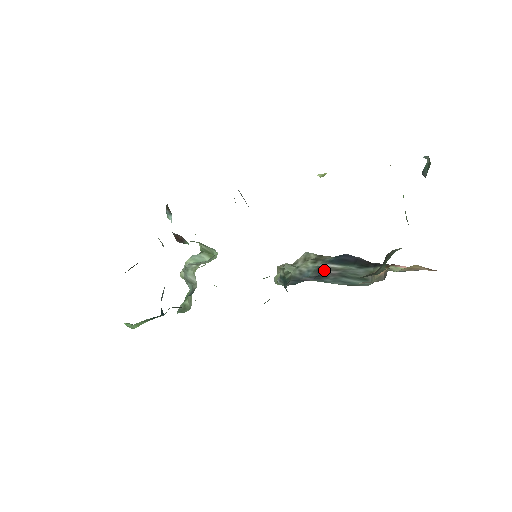
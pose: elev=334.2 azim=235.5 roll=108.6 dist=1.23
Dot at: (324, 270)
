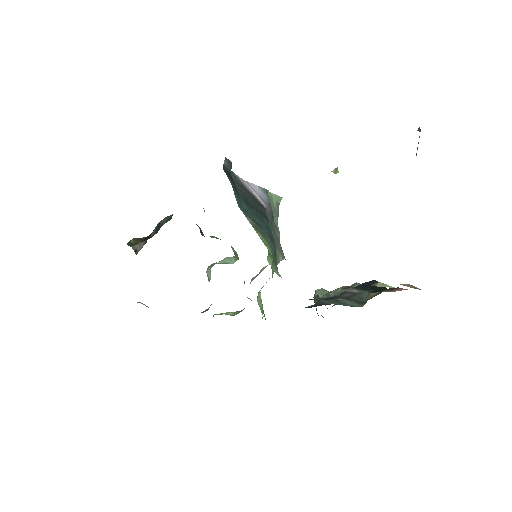
Dot at: (341, 294)
